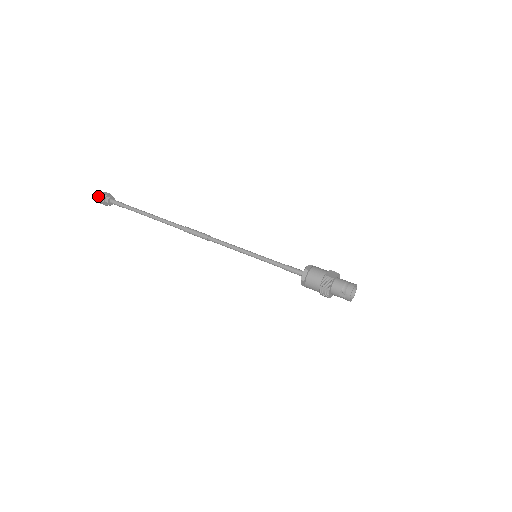
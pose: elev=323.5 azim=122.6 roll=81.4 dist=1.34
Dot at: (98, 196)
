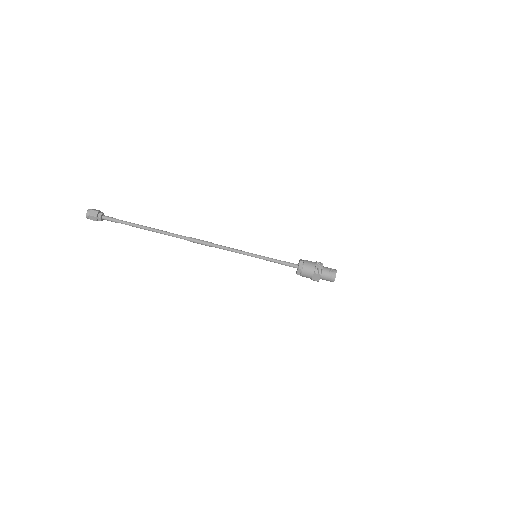
Dot at: occluded
